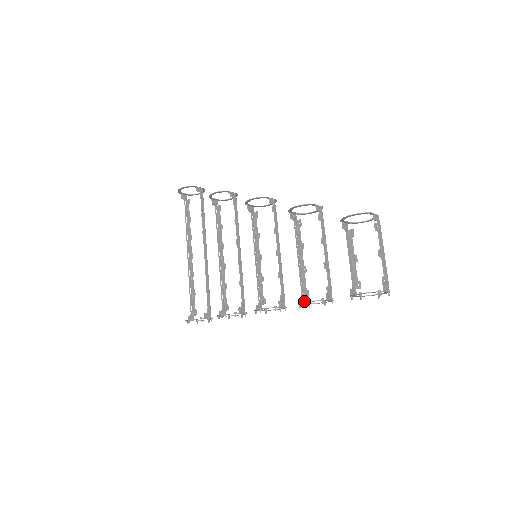
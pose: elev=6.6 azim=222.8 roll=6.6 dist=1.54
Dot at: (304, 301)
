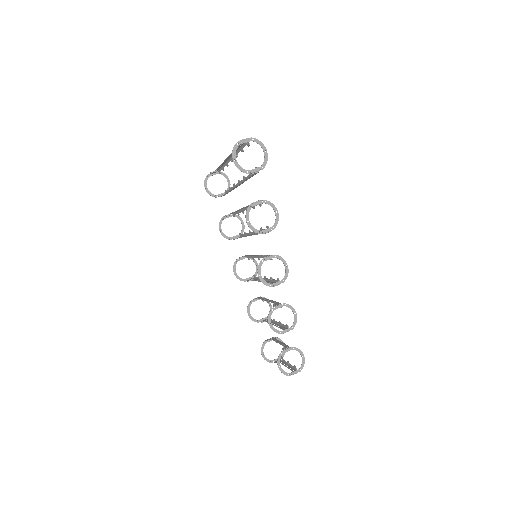
Dot at: (248, 313)
